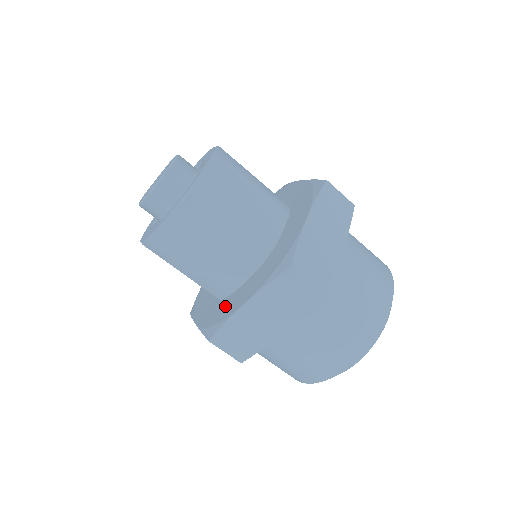
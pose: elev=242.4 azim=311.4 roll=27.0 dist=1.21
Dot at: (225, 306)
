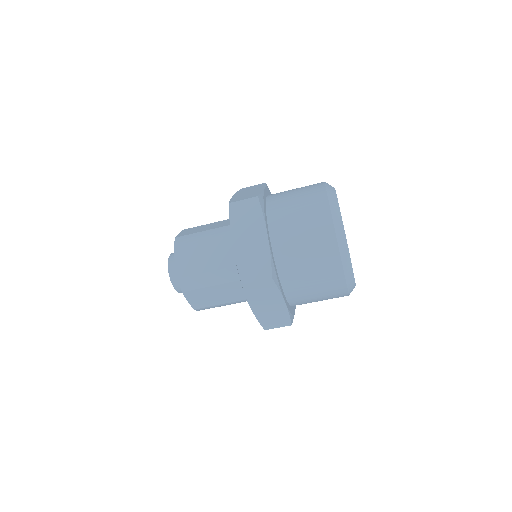
Dot at: occluded
